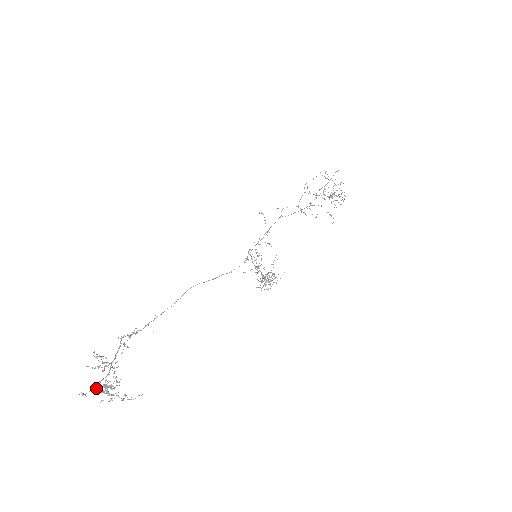
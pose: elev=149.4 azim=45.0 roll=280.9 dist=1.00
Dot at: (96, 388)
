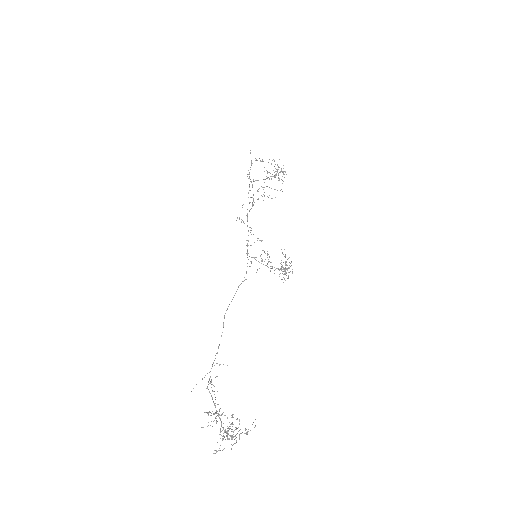
Dot at: (222, 439)
